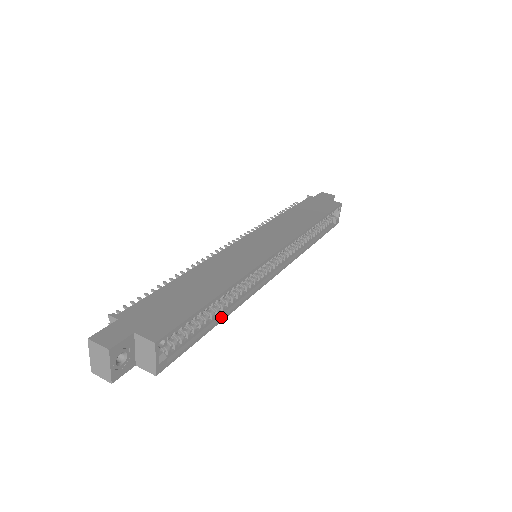
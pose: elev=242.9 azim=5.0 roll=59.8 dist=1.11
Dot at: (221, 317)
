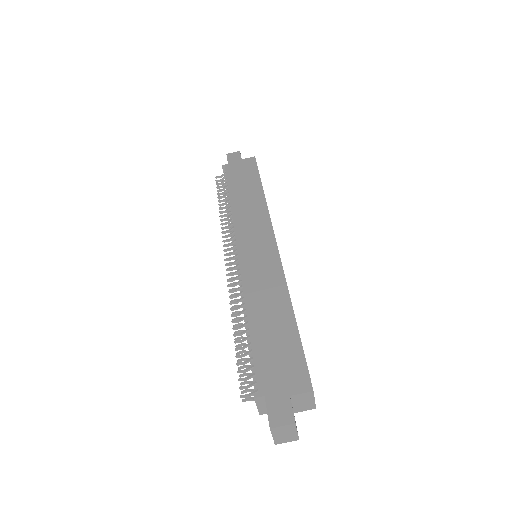
Dot at: occluded
